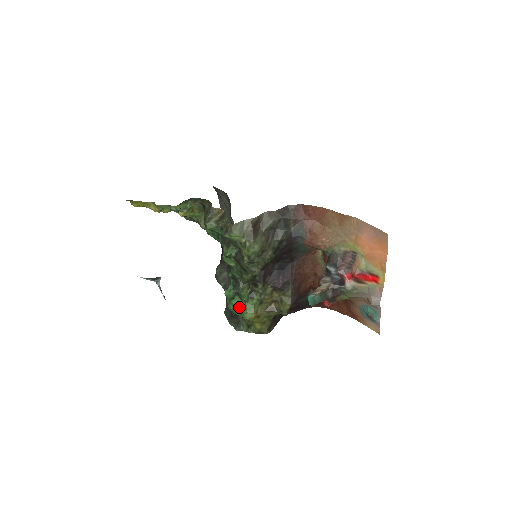
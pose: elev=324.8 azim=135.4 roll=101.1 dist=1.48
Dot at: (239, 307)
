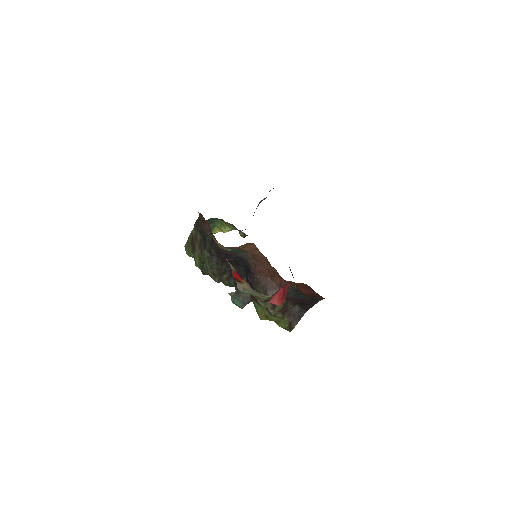
Dot at: occluded
